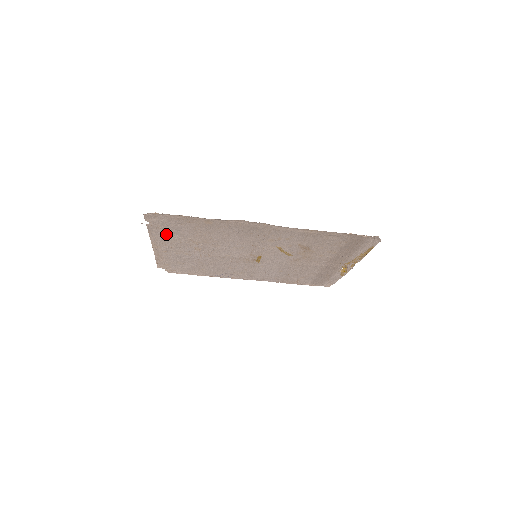
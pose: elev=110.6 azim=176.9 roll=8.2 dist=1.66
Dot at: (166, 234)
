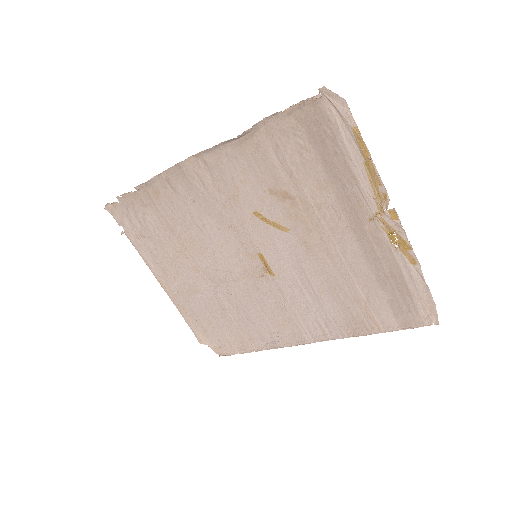
Dot at: (151, 248)
